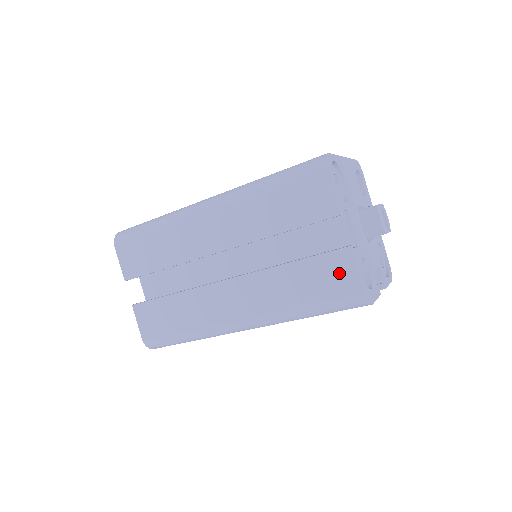
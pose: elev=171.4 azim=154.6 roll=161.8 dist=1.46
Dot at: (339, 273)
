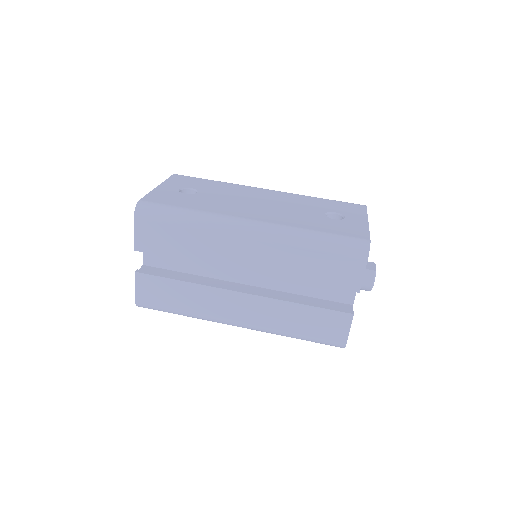
Dot at: (335, 326)
